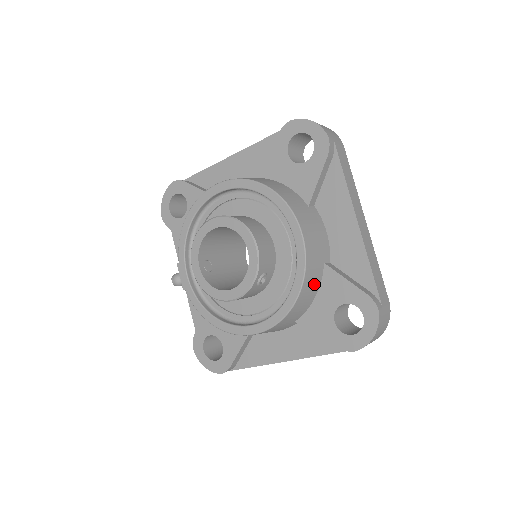
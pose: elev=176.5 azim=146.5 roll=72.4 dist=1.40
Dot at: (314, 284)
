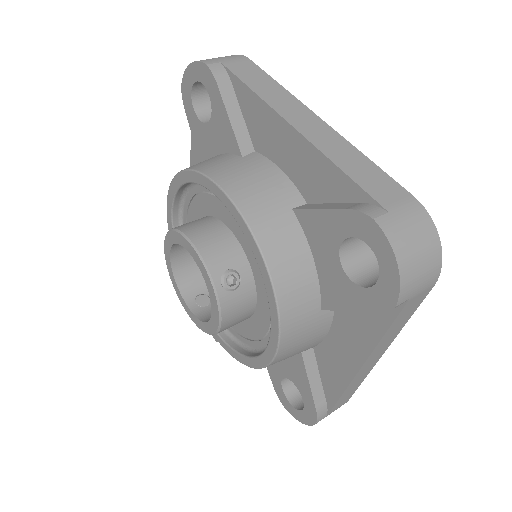
Dot at: (291, 245)
